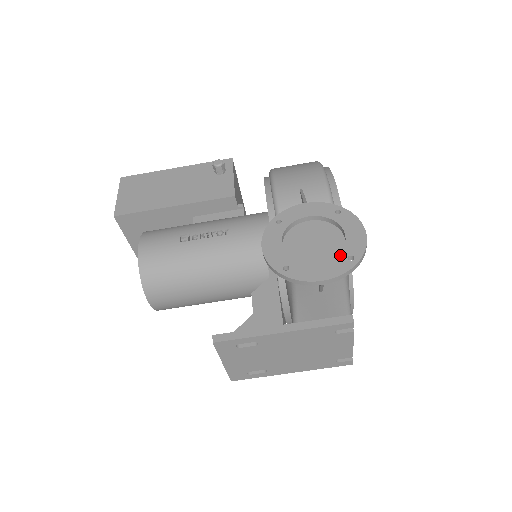
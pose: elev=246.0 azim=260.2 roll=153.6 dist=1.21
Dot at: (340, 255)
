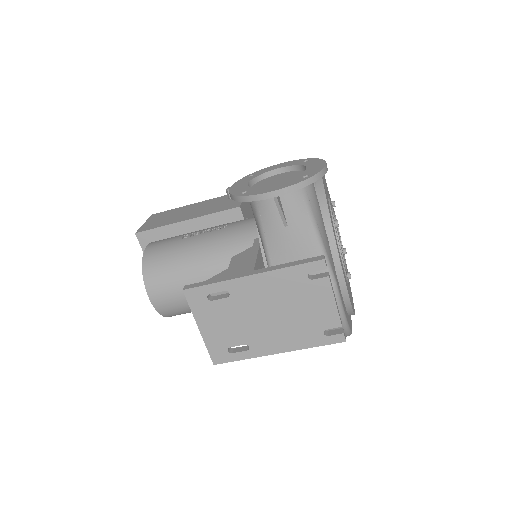
Dot at: (296, 177)
